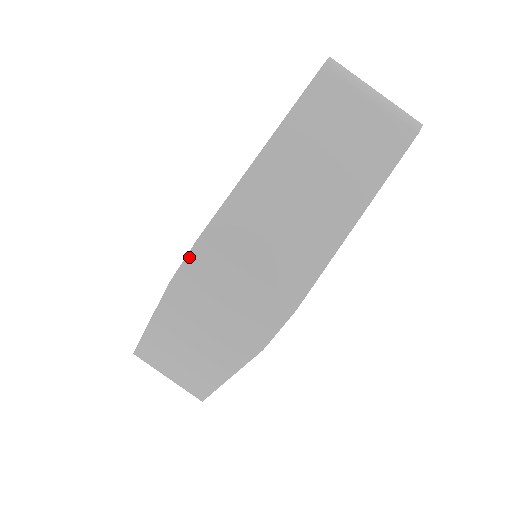
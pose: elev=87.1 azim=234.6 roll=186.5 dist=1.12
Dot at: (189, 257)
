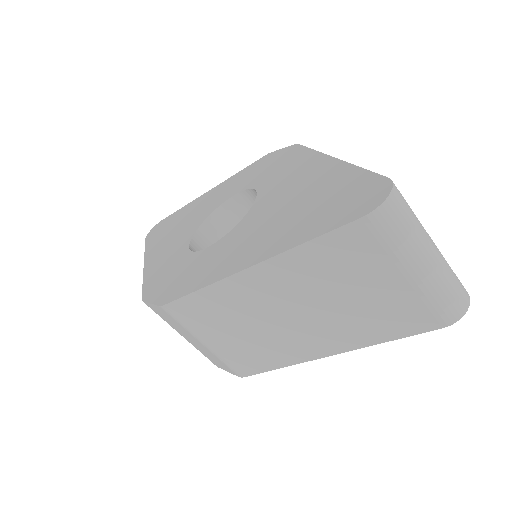
Dot at: (156, 306)
